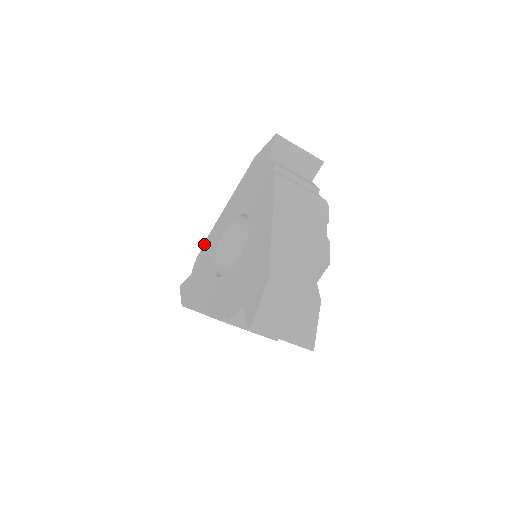
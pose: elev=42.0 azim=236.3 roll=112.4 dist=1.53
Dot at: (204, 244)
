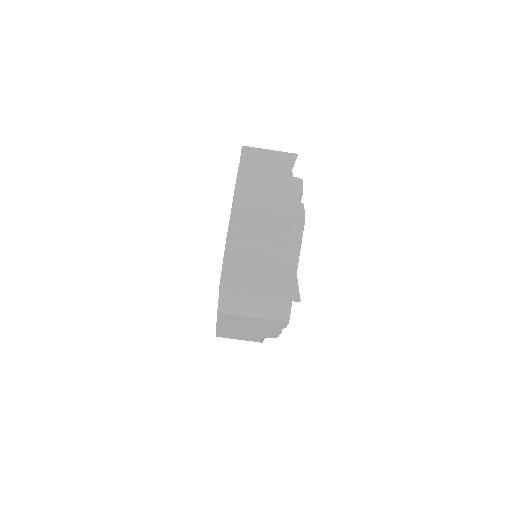
Dot at: occluded
